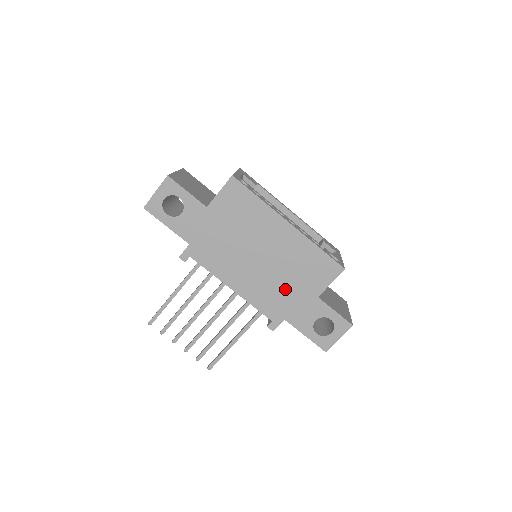
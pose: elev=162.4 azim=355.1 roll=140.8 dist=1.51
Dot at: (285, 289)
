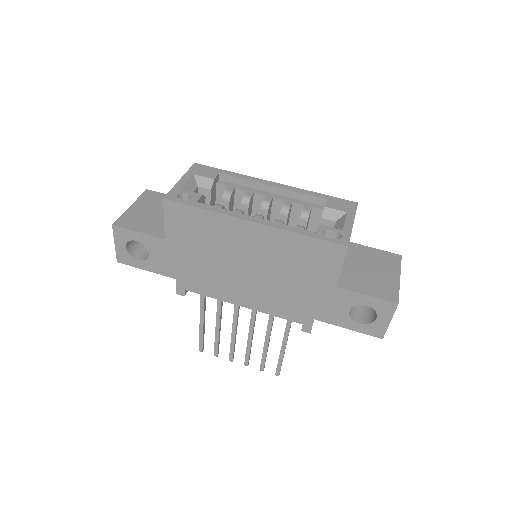
Dot at: (294, 290)
